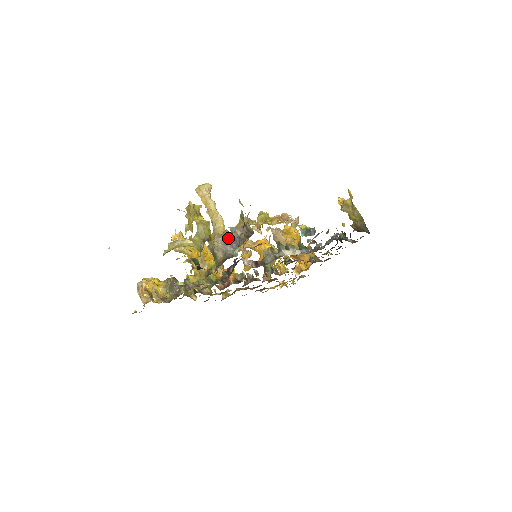
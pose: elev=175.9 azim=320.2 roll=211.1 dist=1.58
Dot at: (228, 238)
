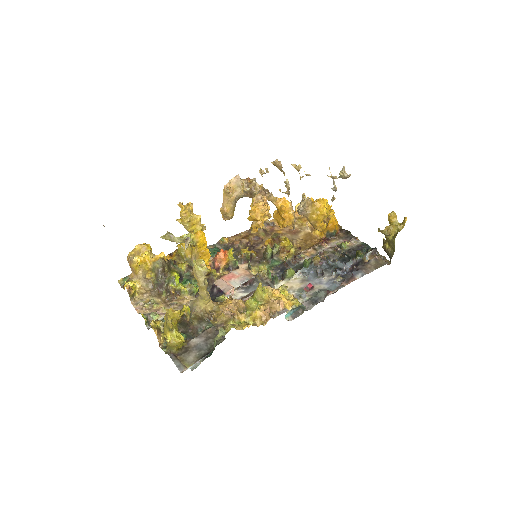
Dot at: (206, 319)
